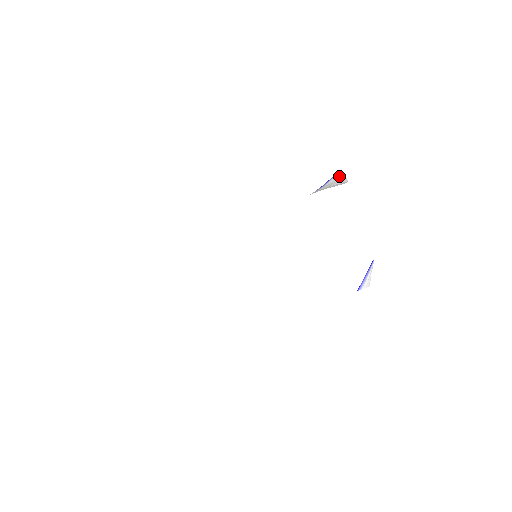
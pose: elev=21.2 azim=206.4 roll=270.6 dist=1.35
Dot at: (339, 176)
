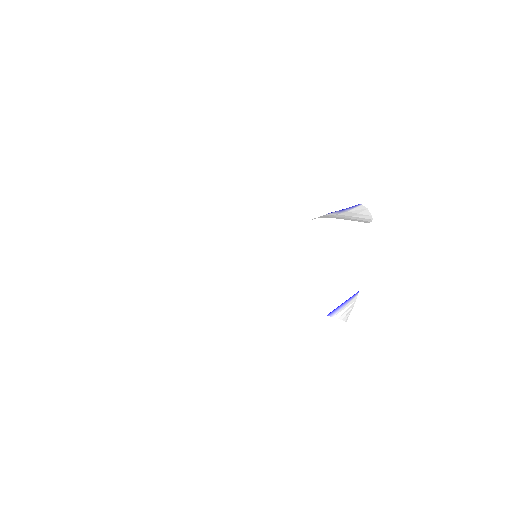
Dot at: (364, 208)
